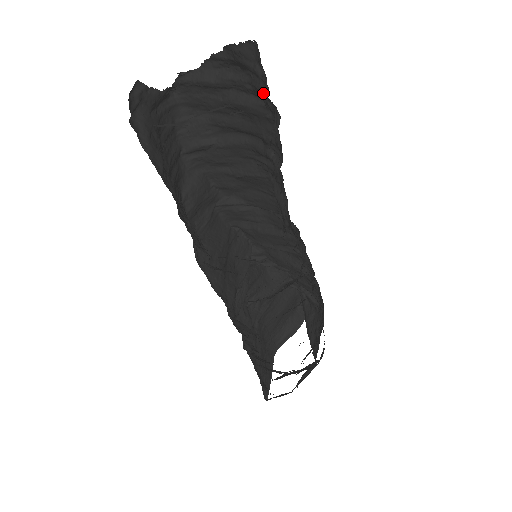
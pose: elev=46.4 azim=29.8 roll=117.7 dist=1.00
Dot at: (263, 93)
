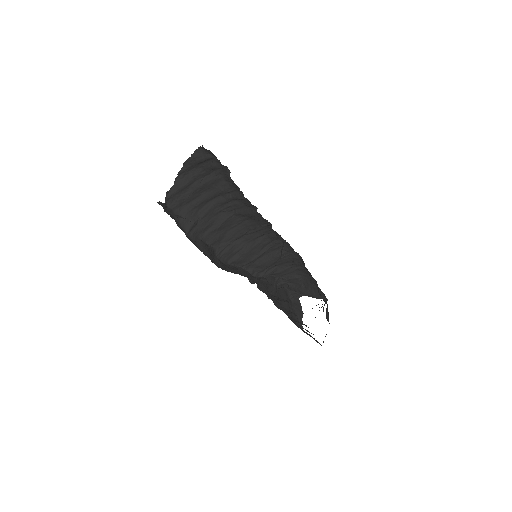
Dot at: (215, 165)
